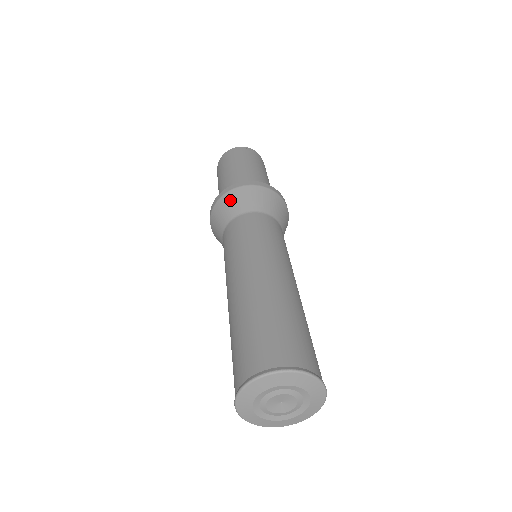
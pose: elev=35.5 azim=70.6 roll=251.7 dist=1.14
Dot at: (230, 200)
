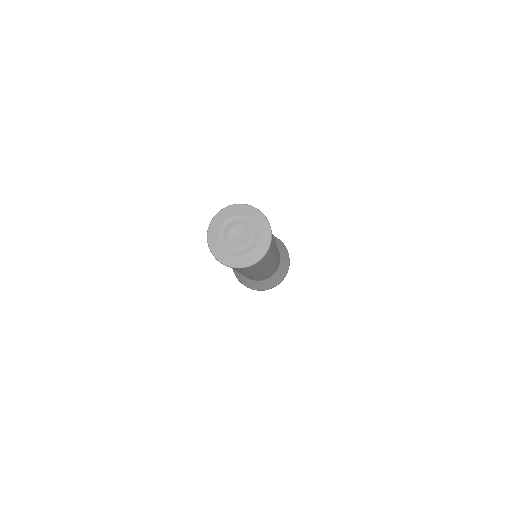
Dot at: occluded
